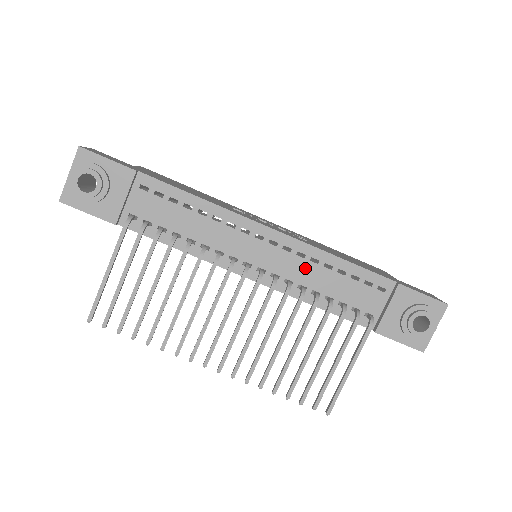
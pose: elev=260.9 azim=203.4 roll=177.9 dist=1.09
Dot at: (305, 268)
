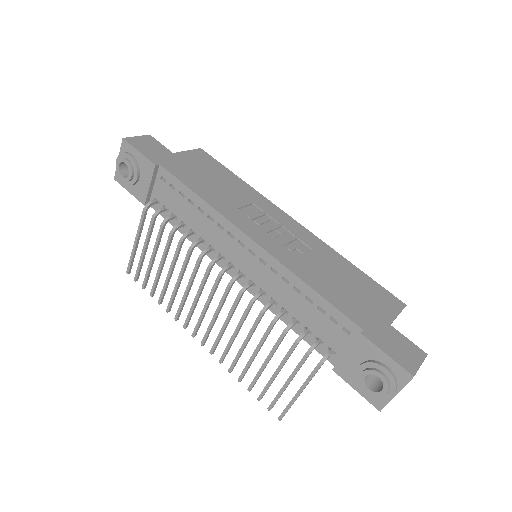
Dot at: (277, 284)
